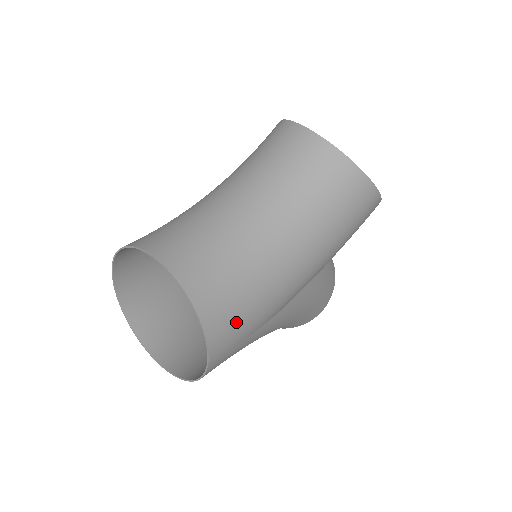
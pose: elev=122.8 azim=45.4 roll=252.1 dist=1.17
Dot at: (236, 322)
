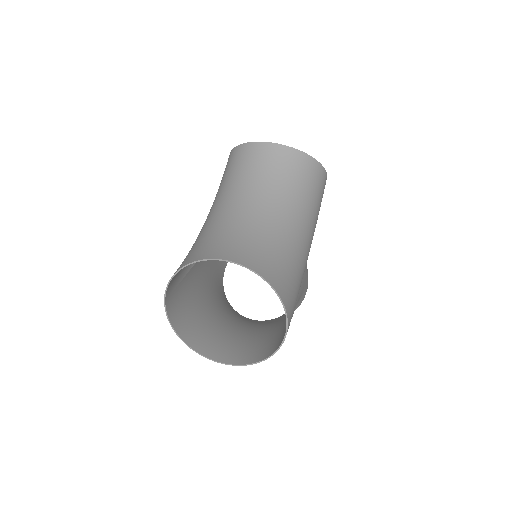
Dot at: (291, 288)
